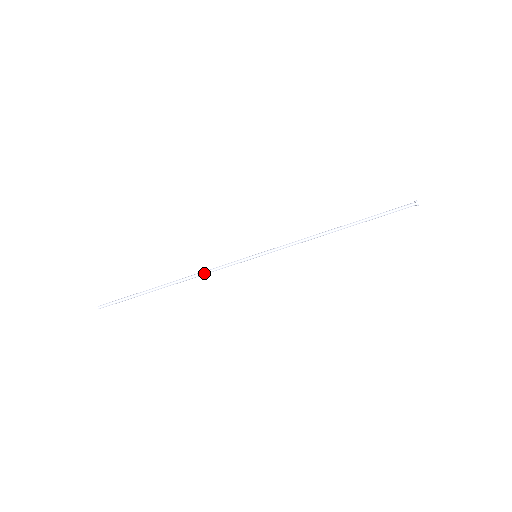
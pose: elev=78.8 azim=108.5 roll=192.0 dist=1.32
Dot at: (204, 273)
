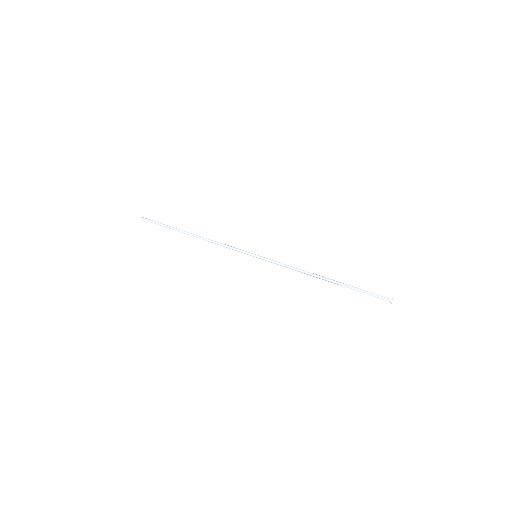
Dot at: (216, 242)
